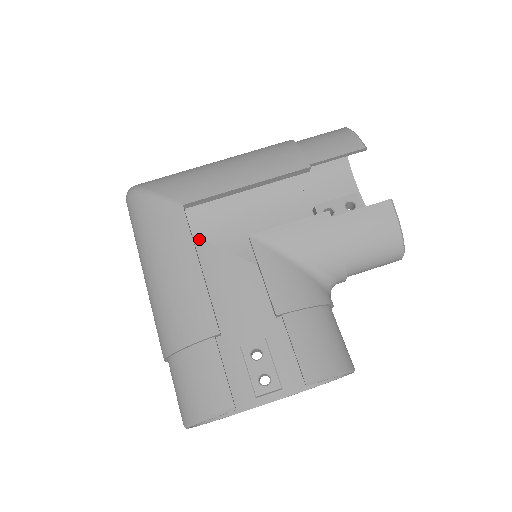
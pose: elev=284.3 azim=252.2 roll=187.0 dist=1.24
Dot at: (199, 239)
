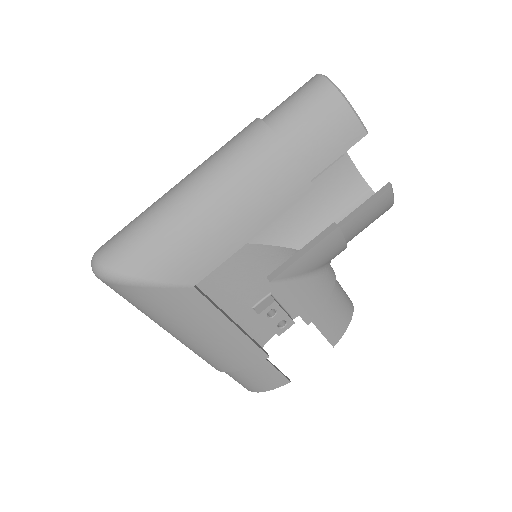
Dot at: occluded
